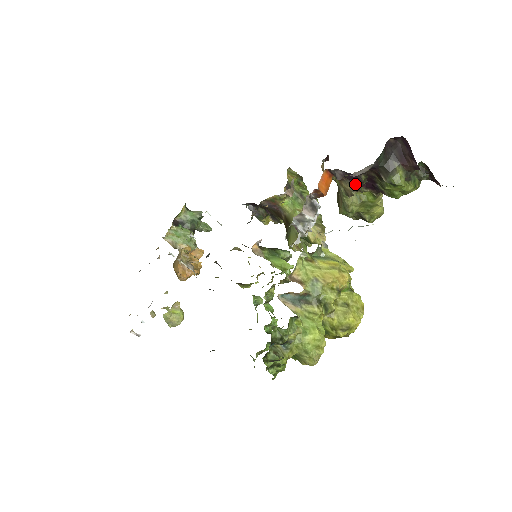
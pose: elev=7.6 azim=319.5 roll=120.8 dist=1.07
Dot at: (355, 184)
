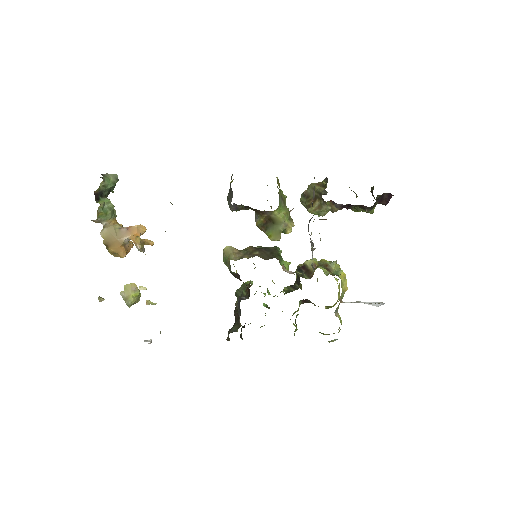
Dot at: (342, 208)
